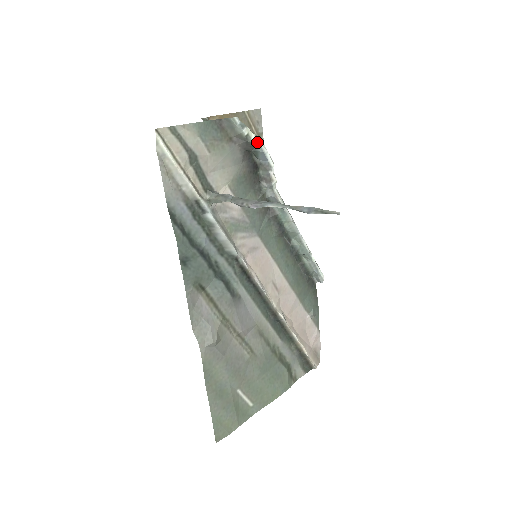
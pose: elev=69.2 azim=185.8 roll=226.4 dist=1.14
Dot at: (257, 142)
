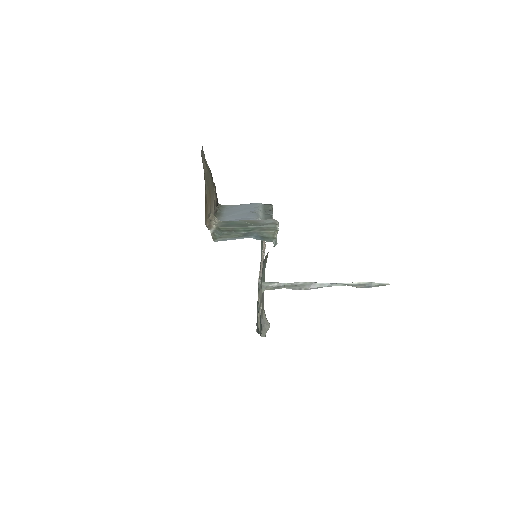
Dot at: (277, 232)
